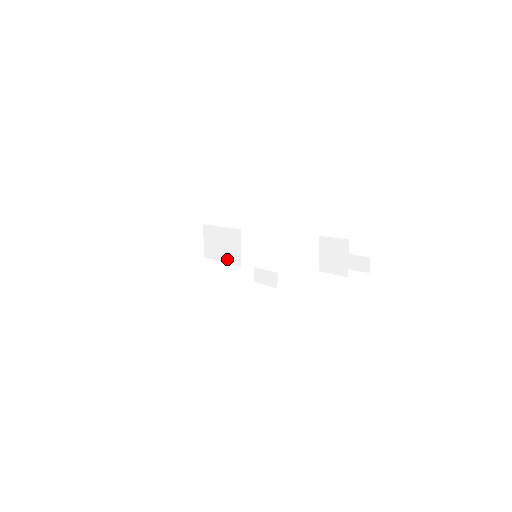
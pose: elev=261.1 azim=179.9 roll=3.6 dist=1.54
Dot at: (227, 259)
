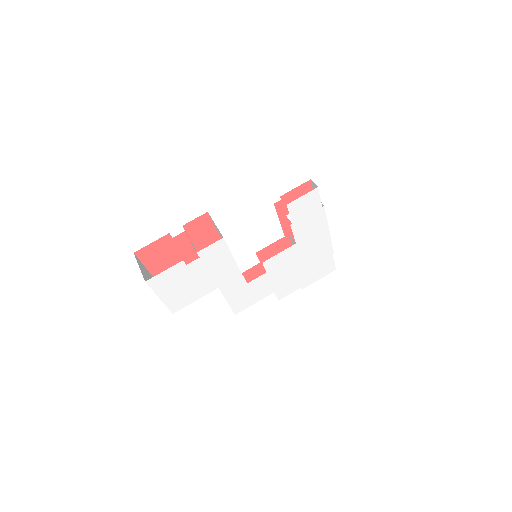
Dot at: occluded
